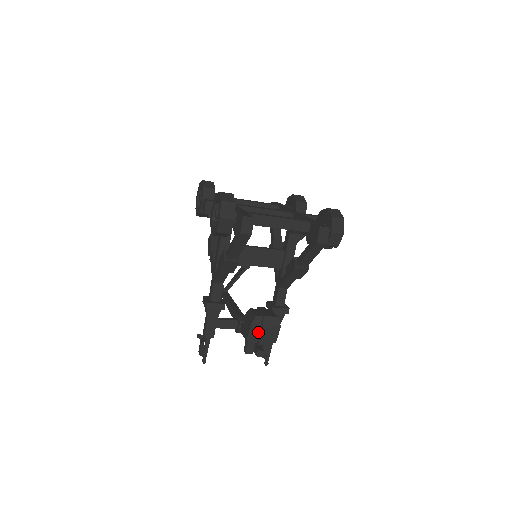
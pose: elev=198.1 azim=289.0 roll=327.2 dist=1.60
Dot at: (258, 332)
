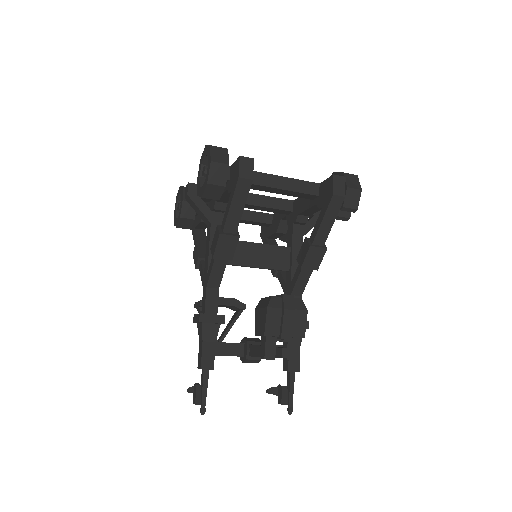
Dot at: (278, 320)
